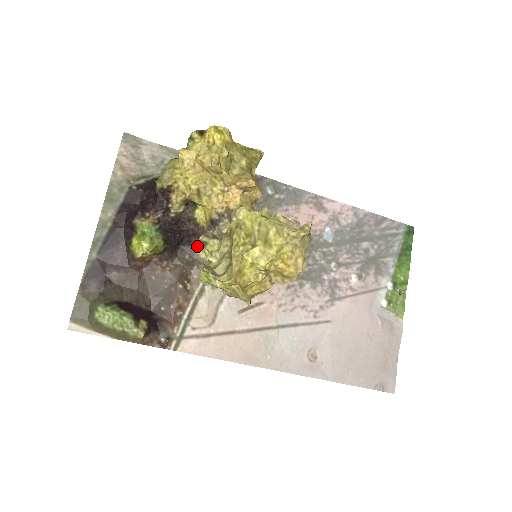
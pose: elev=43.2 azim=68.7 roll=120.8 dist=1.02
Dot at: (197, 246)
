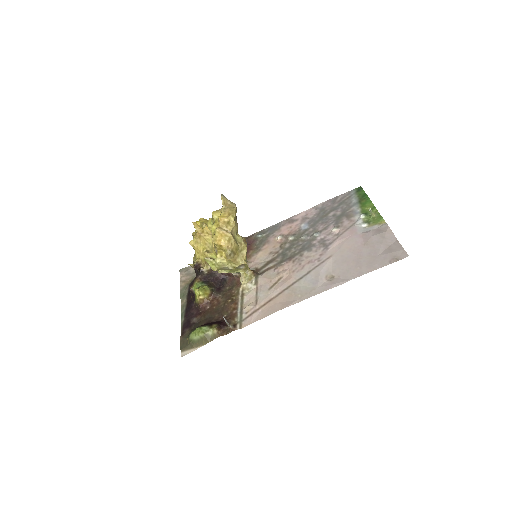
Dot at: occluded
